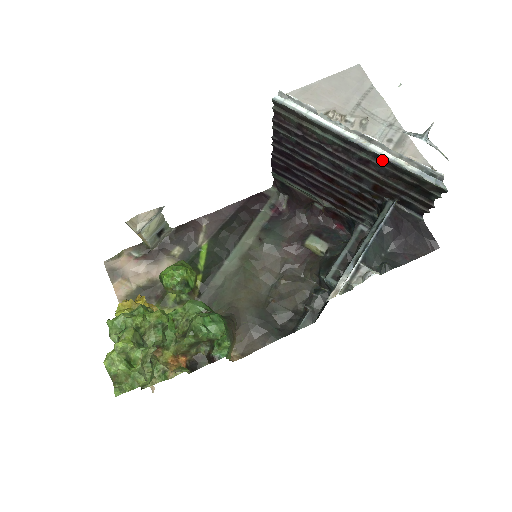
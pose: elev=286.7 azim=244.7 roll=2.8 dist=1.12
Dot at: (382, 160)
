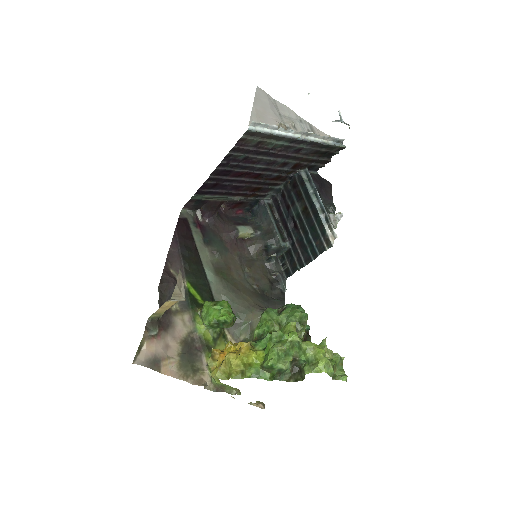
Dot at: (313, 144)
